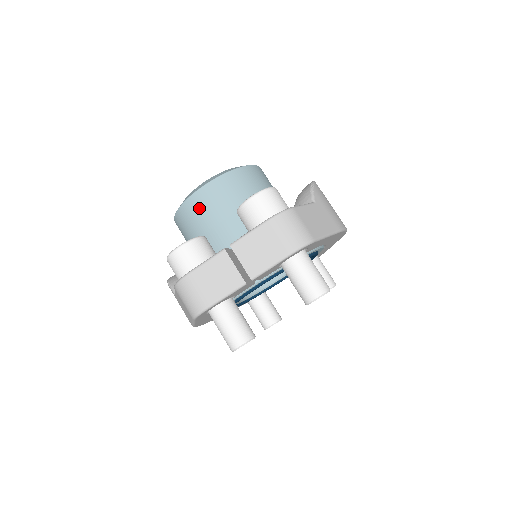
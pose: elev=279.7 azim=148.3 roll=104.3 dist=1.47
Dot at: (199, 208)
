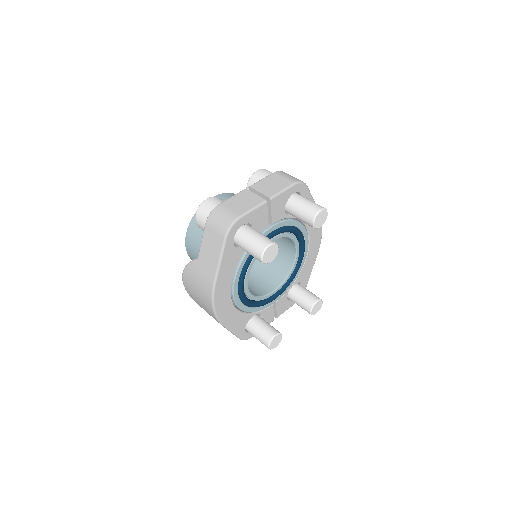
Dot at: occluded
